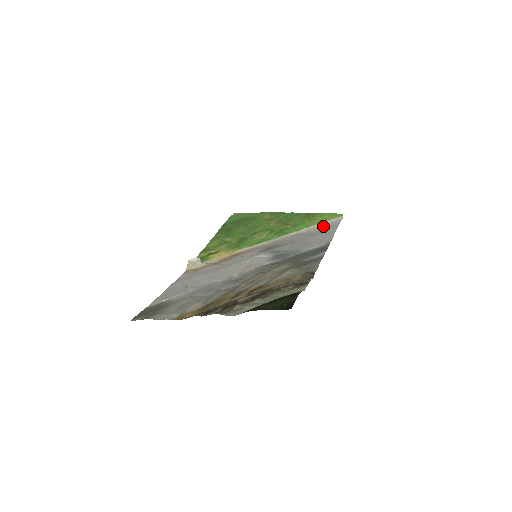
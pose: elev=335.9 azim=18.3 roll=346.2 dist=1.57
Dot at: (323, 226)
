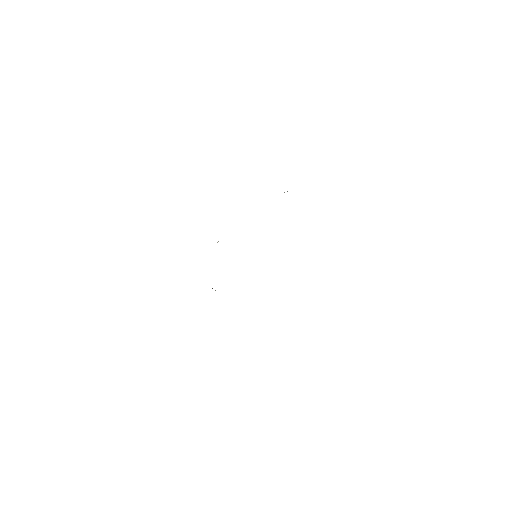
Dot at: occluded
